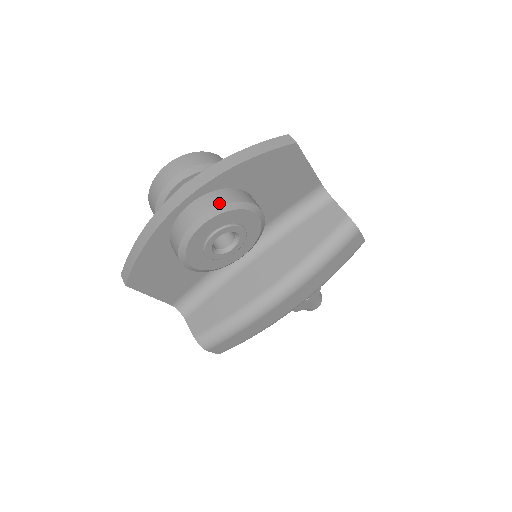
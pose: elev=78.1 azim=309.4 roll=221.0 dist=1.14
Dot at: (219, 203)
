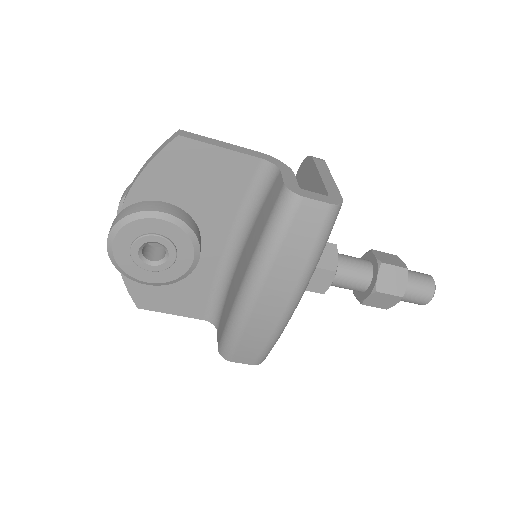
Dot at: (117, 221)
